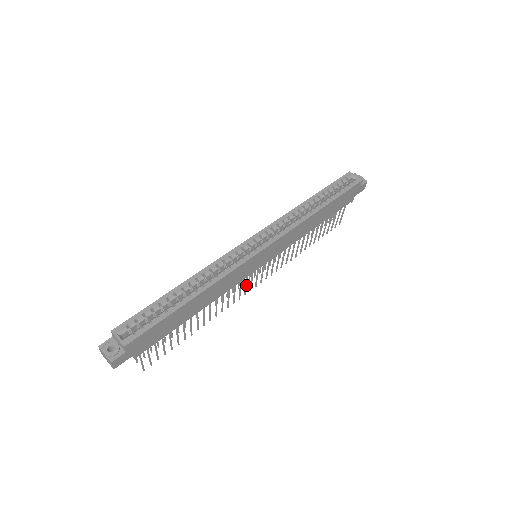
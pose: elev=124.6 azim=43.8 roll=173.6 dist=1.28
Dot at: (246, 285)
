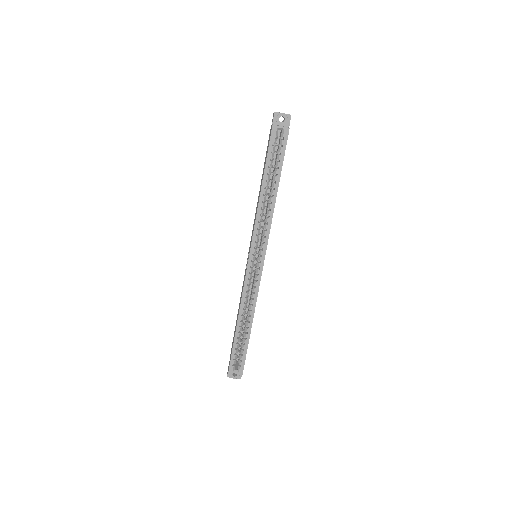
Dot at: occluded
